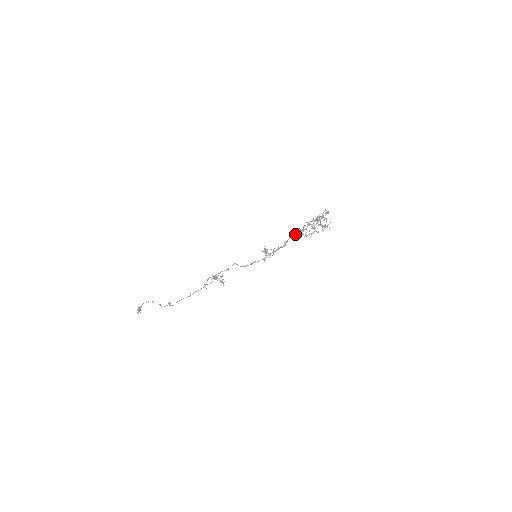
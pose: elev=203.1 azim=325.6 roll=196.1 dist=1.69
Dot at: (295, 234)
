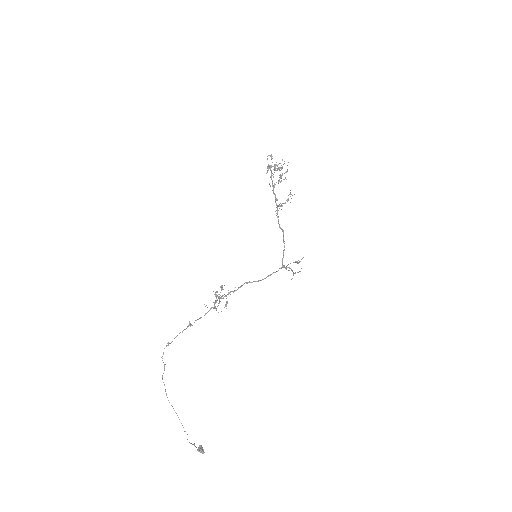
Dot at: (277, 209)
